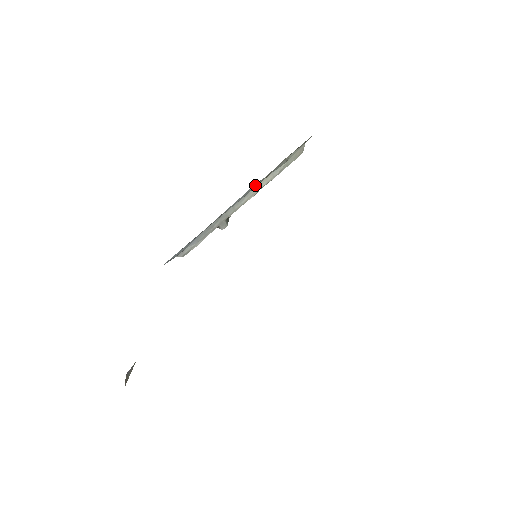
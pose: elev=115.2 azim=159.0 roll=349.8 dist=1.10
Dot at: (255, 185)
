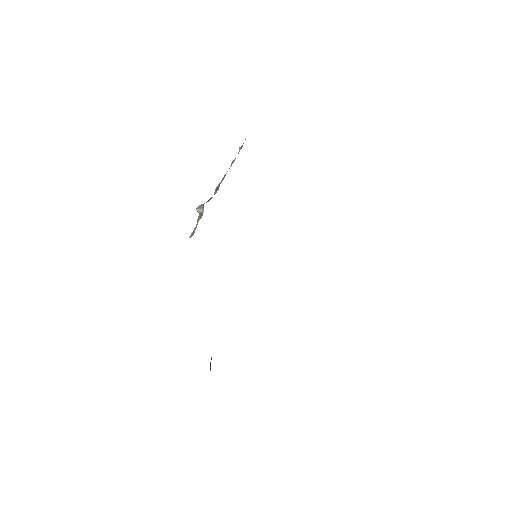
Dot at: occluded
